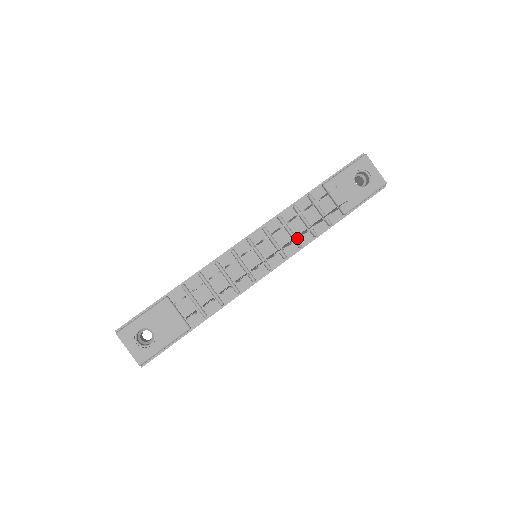
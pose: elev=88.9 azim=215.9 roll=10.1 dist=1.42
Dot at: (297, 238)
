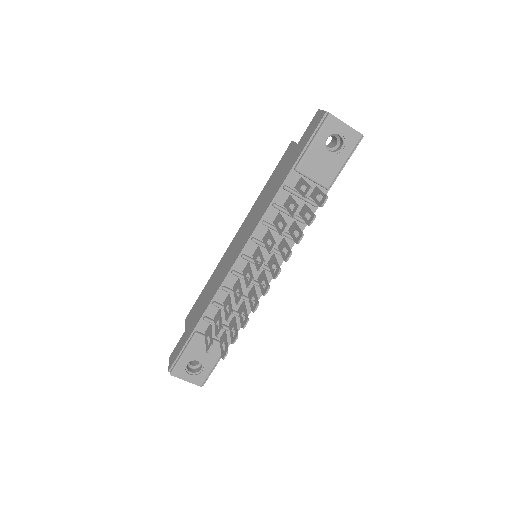
Dot at: (289, 256)
